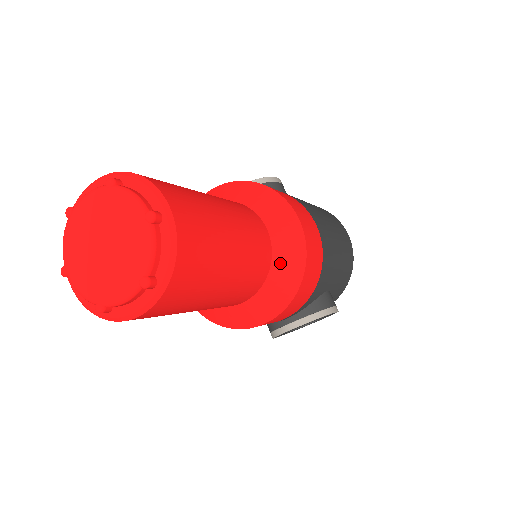
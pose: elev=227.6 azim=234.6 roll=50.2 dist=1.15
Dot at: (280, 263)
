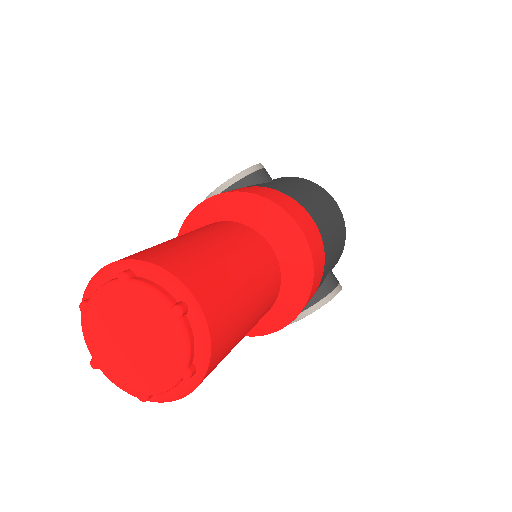
Dot at: (289, 276)
